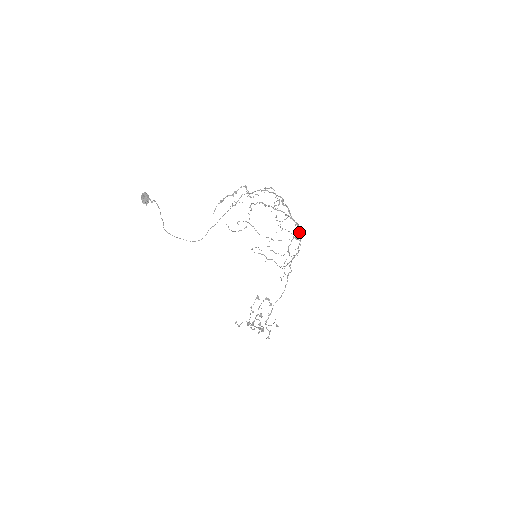
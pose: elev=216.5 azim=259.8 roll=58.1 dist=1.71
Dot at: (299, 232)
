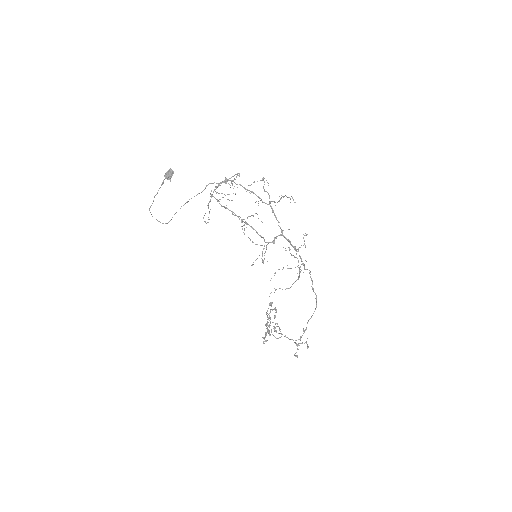
Dot at: (273, 240)
